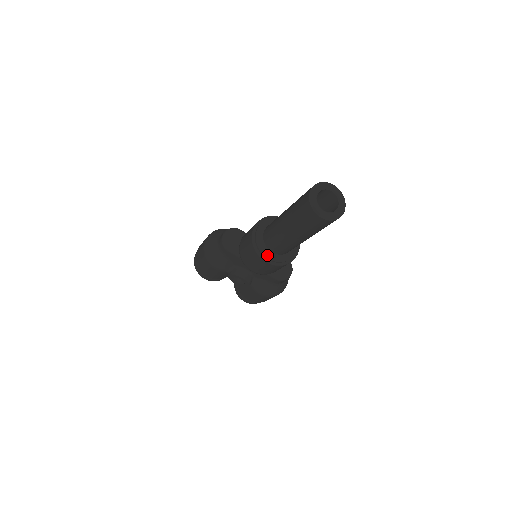
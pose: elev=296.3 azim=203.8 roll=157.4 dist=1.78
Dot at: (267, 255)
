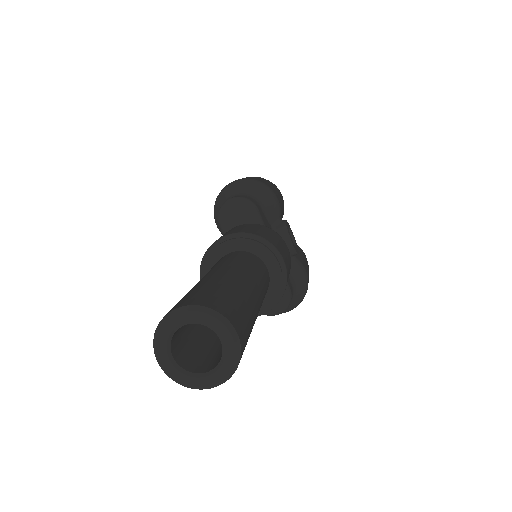
Dot at: occluded
